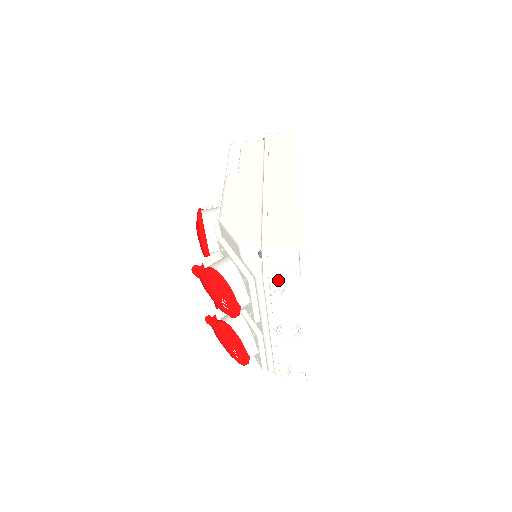
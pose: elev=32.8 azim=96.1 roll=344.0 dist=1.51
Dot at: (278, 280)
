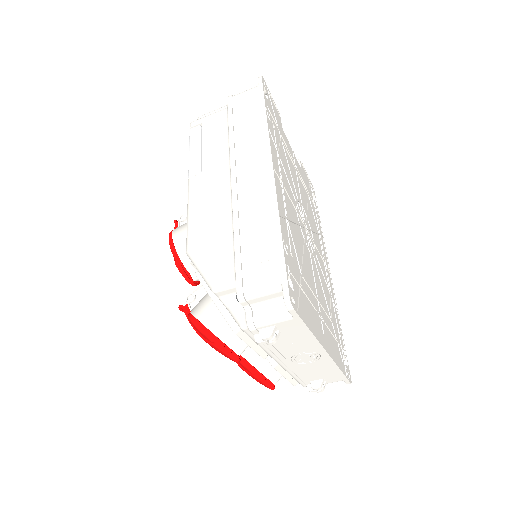
Dot at: (268, 326)
